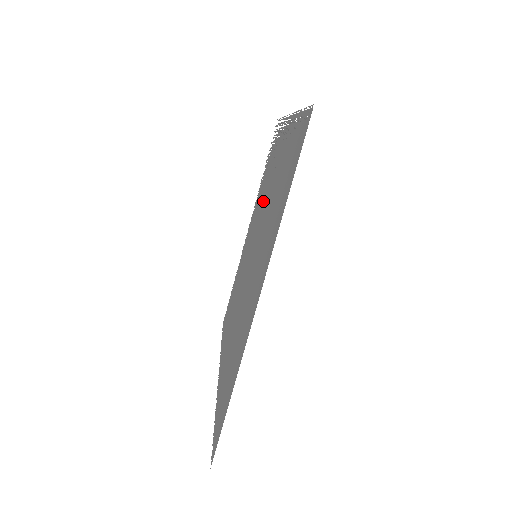
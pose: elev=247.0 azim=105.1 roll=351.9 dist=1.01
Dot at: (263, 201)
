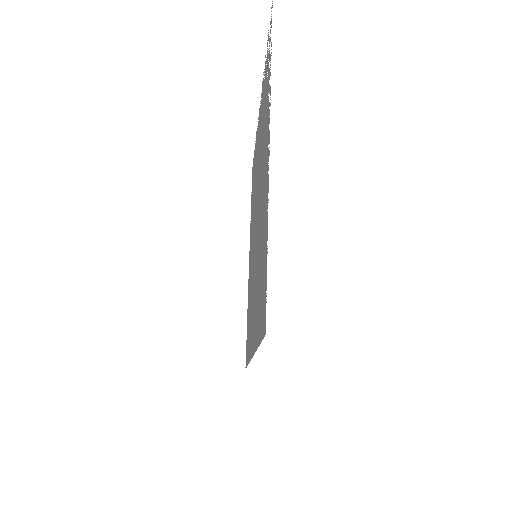
Dot at: occluded
